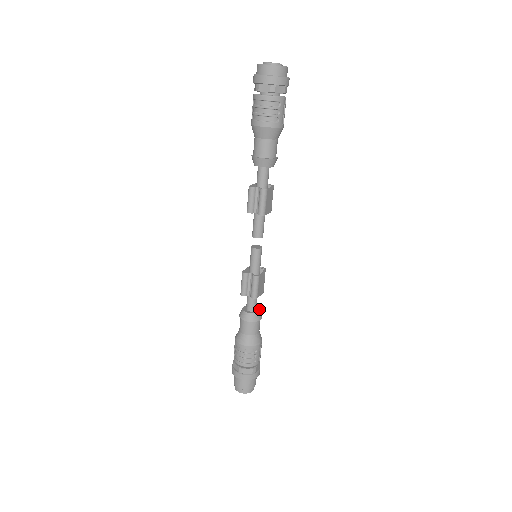
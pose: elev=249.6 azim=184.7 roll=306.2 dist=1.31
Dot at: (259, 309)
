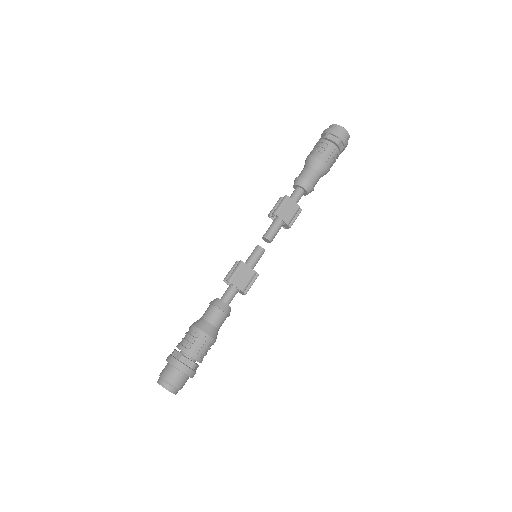
Dot at: occluded
